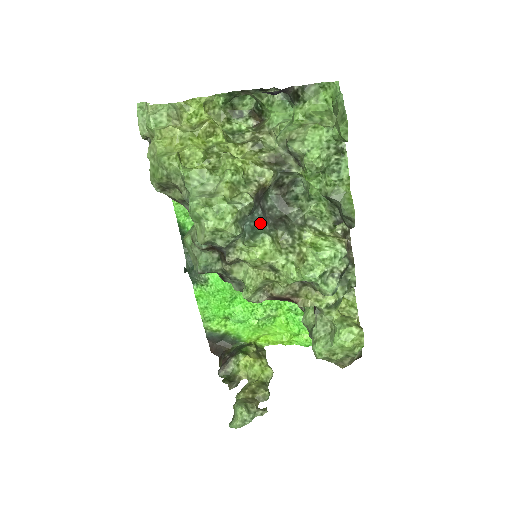
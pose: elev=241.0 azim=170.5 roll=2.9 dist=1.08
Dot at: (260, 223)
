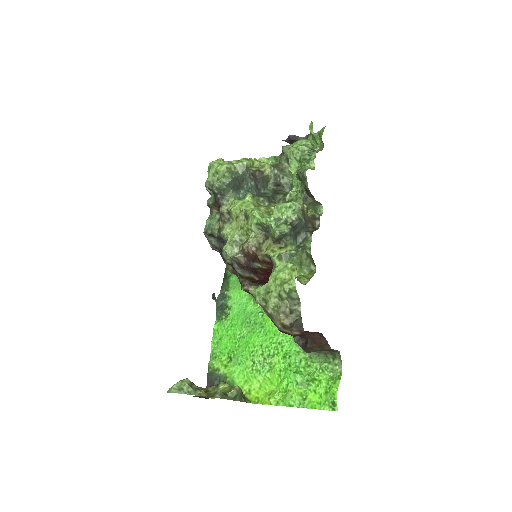
Dot at: (250, 190)
